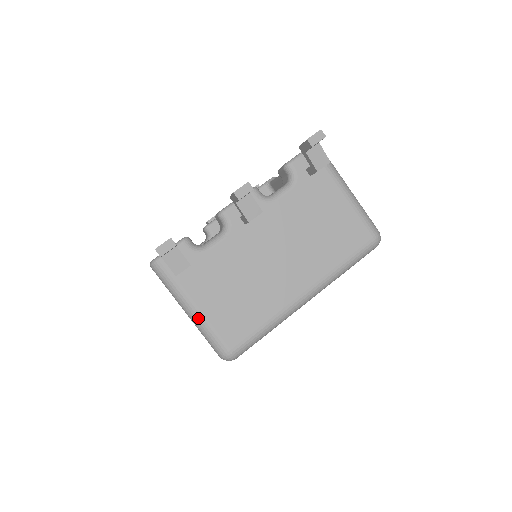
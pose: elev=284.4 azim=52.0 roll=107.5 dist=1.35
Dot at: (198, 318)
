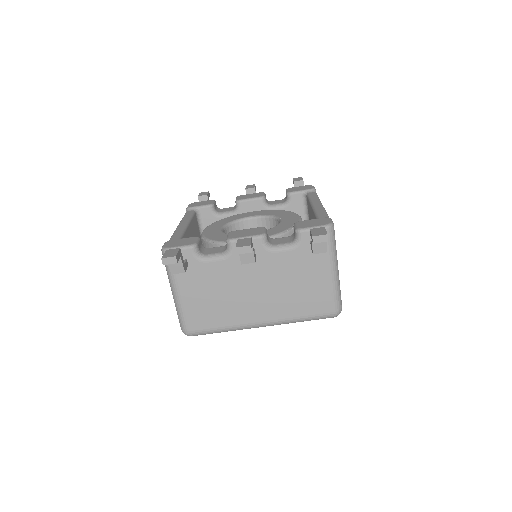
Dot at: (177, 301)
